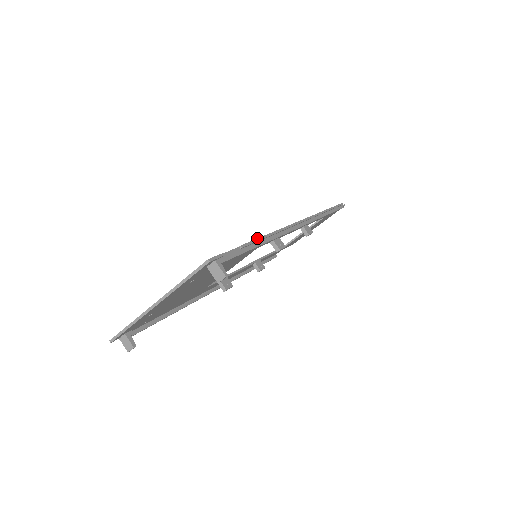
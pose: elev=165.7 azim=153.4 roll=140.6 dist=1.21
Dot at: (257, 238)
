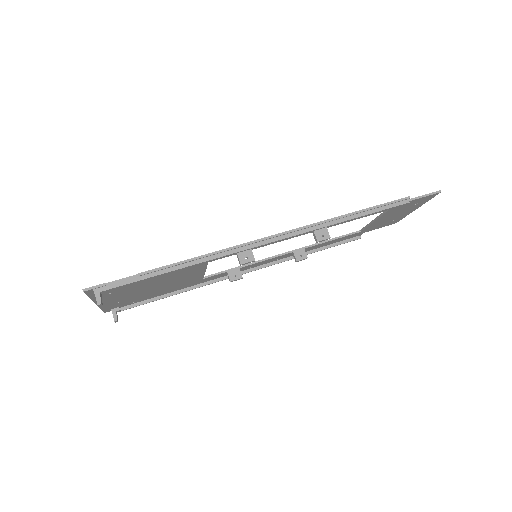
Dot at: (170, 264)
